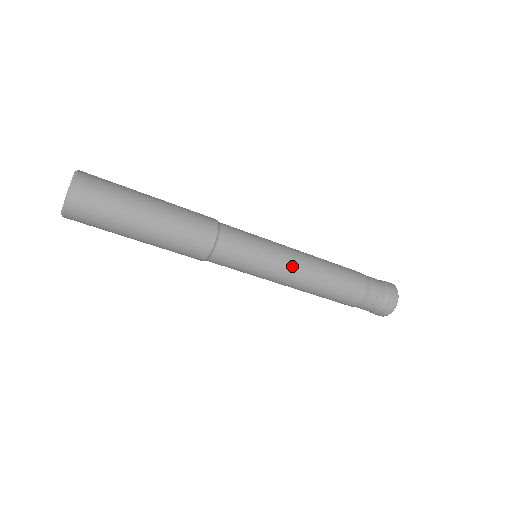
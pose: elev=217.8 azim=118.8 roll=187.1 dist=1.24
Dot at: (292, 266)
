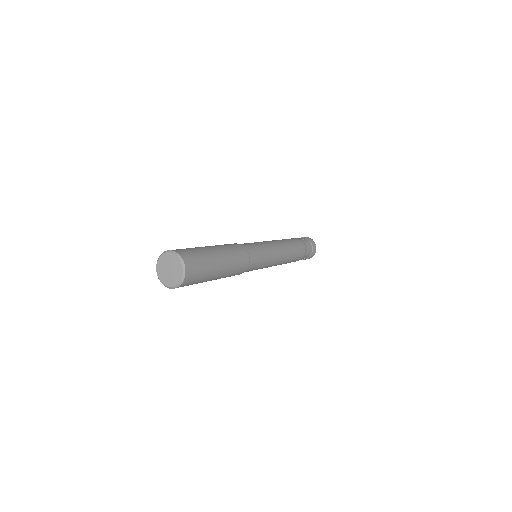
Dot at: occluded
